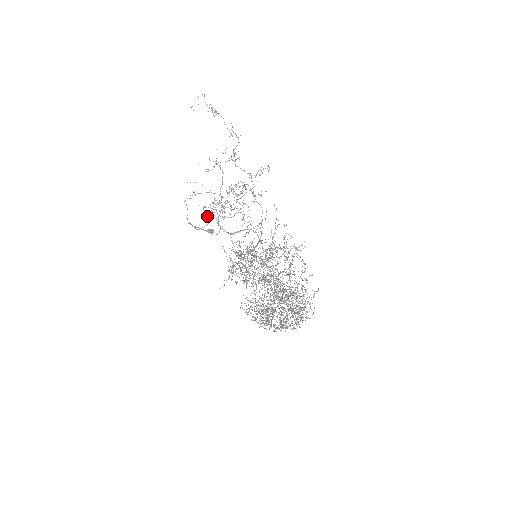
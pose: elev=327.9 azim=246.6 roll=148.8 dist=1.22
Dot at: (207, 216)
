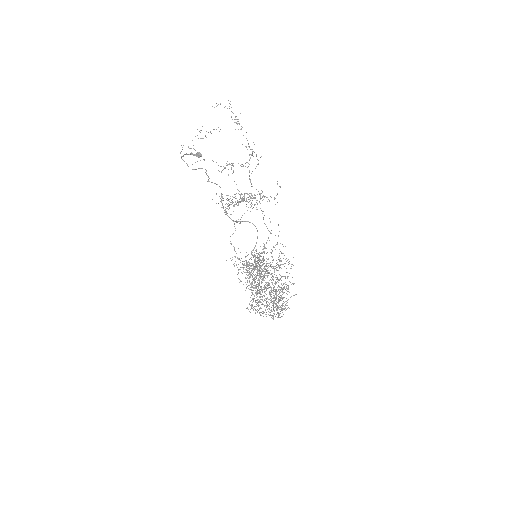
Dot at: (206, 174)
